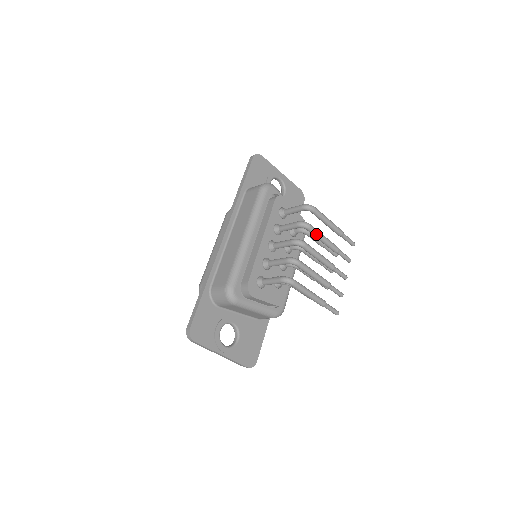
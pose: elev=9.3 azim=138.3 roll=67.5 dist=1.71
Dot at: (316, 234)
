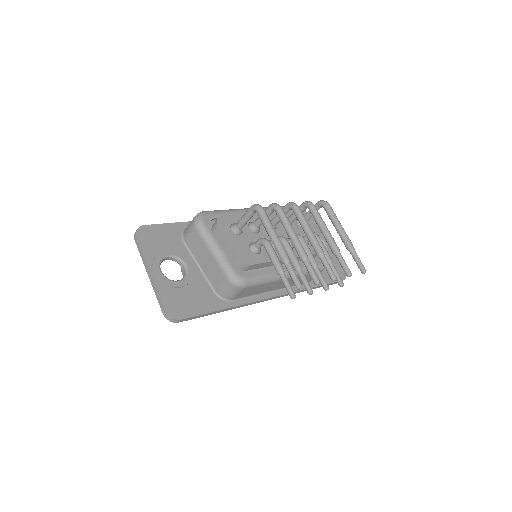
Dot at: (317, 216)
